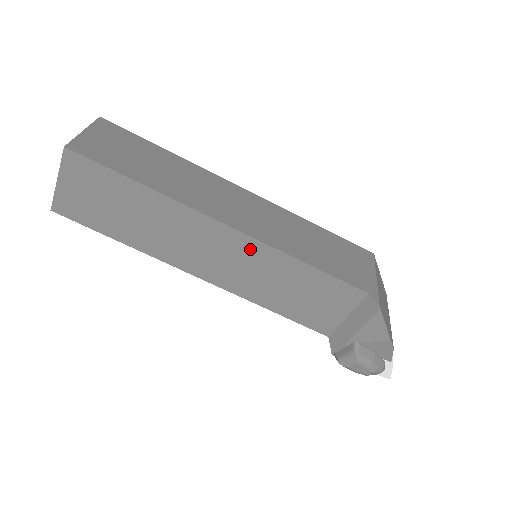
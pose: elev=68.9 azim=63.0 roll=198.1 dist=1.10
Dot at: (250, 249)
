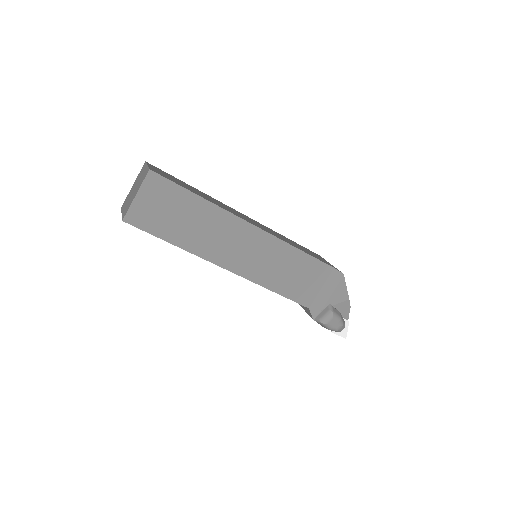
Dot at: (265, 241)
